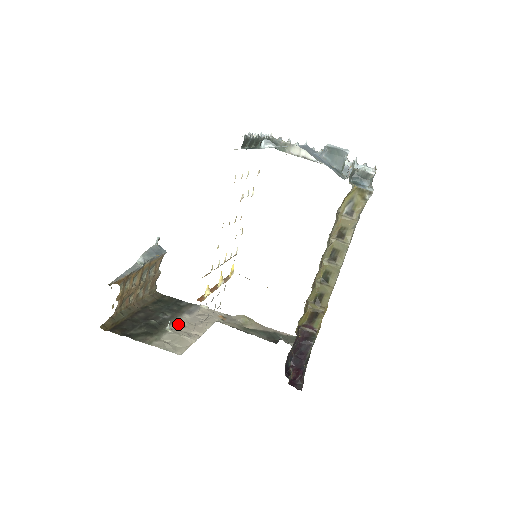
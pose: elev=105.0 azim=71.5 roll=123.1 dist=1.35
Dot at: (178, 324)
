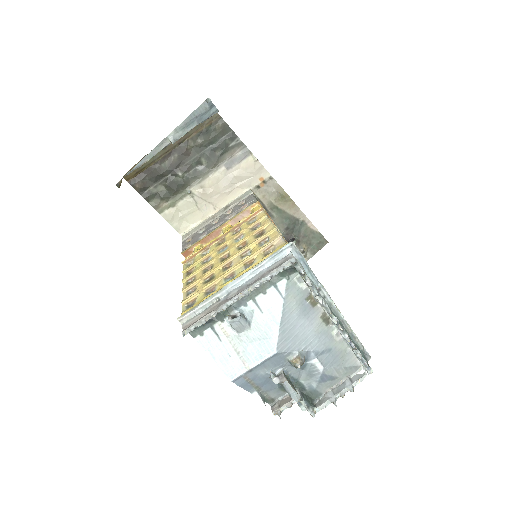
Dot at: (205, 185)
